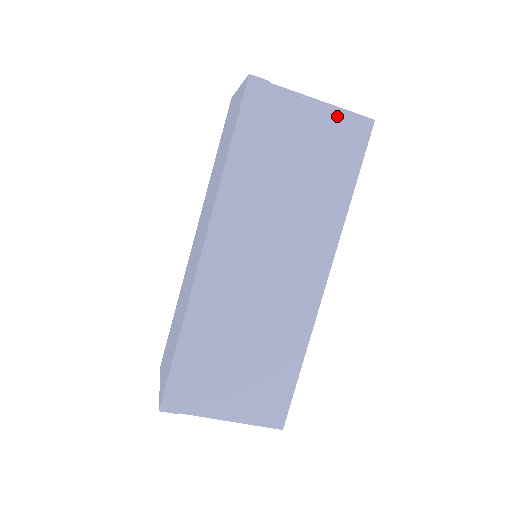
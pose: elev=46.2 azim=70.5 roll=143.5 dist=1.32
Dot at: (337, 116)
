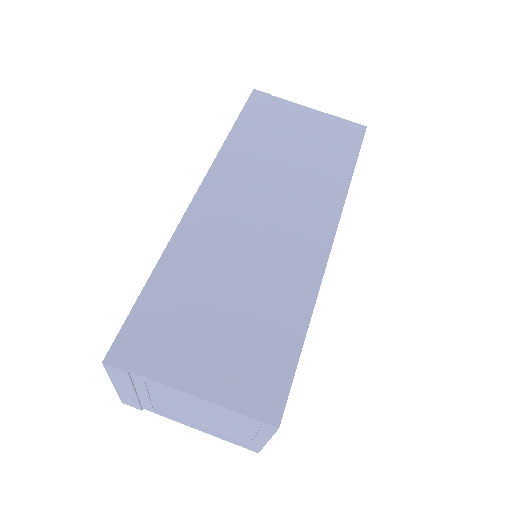
Dot at: (331, 120)
